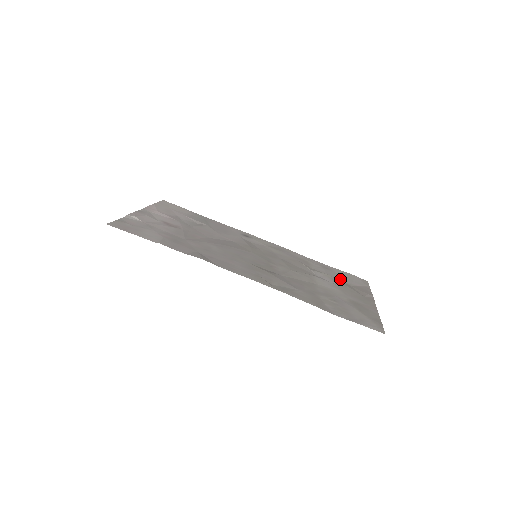
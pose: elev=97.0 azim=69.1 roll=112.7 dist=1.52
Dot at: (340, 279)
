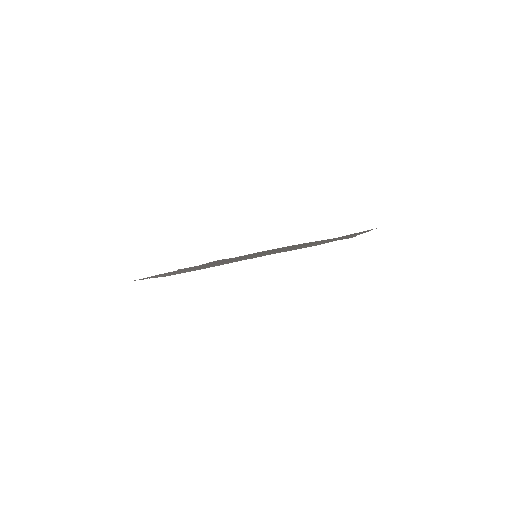
Dot at: occluded
